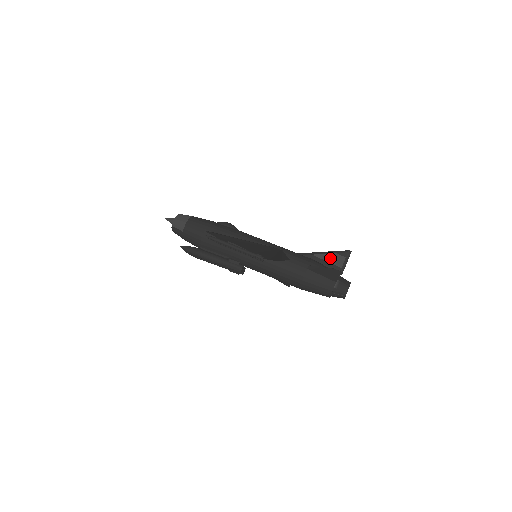
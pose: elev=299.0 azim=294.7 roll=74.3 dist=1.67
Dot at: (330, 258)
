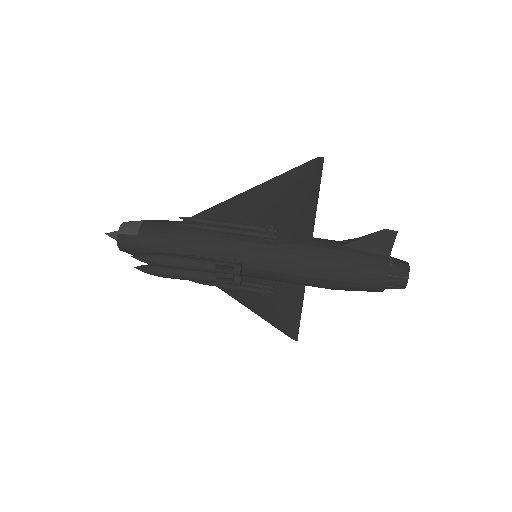
Dot at: occluded
